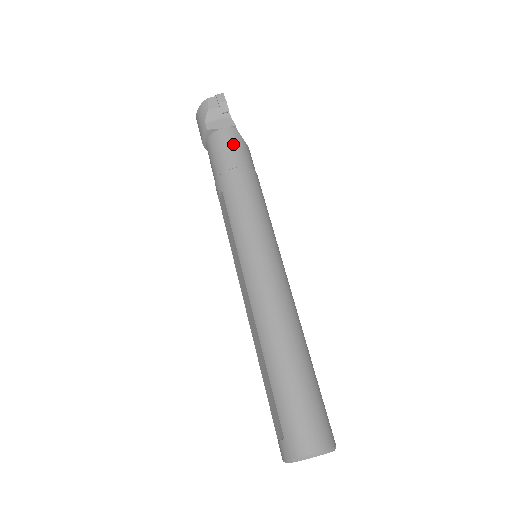
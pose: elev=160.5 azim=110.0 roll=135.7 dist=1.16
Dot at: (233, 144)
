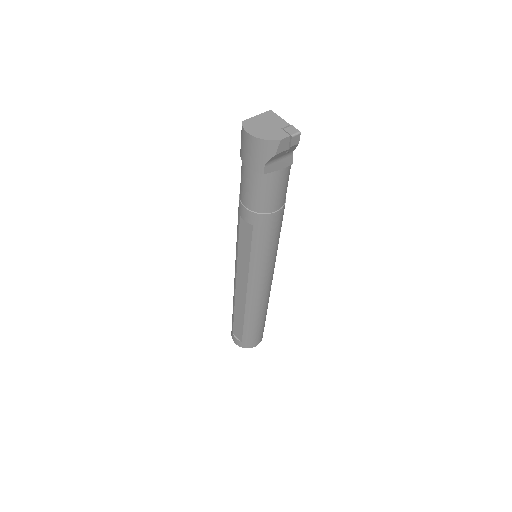
Dot at: (282, 187)
